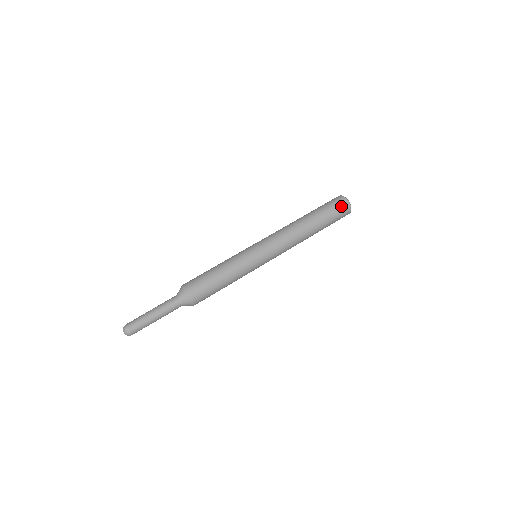
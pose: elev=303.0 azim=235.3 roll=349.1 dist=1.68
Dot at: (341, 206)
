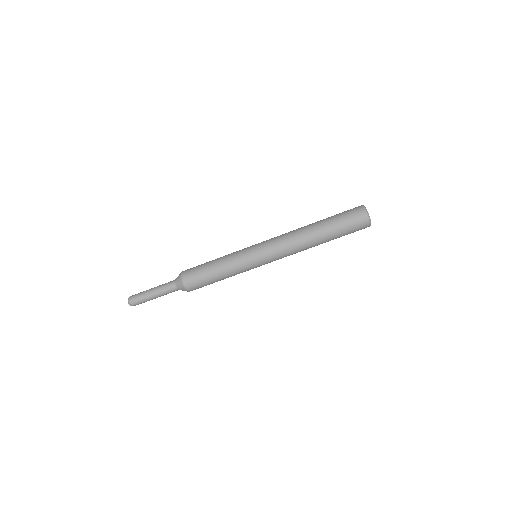
Dot at: (358, 223)
